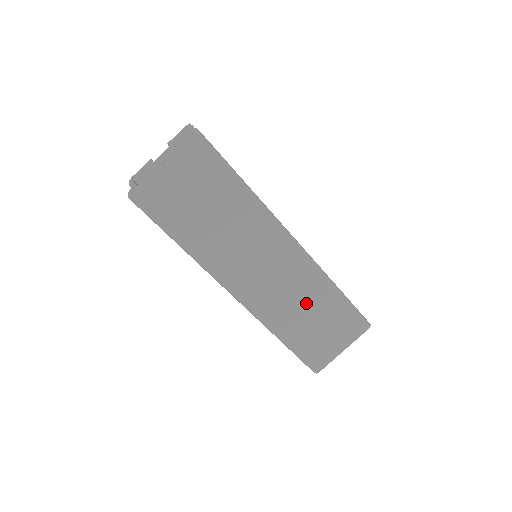
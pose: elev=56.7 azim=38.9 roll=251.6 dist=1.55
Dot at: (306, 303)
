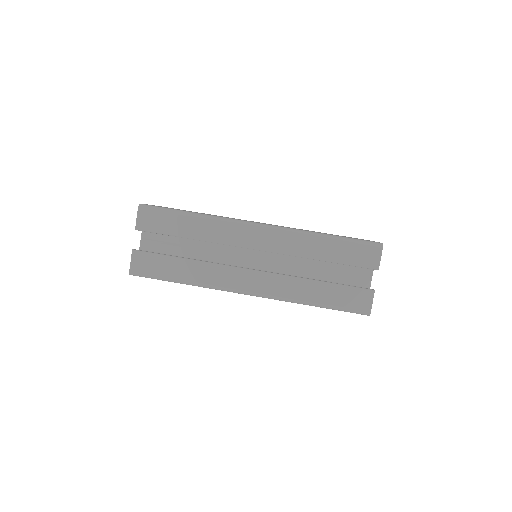
Dot at: occluded
